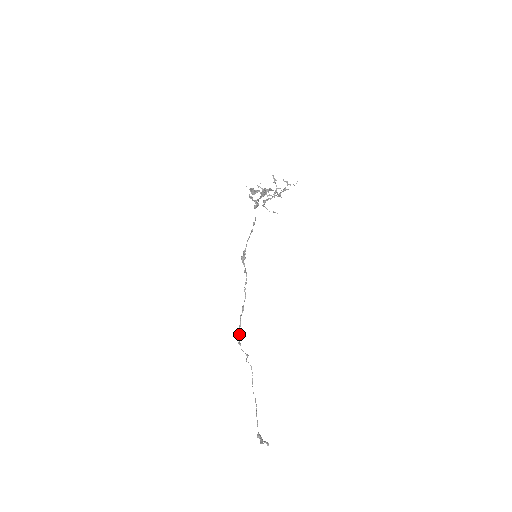
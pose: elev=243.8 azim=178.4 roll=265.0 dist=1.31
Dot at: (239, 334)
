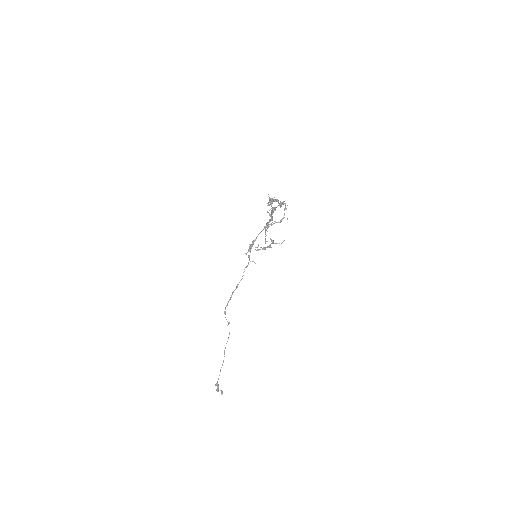
Dot at: (227, 305)
